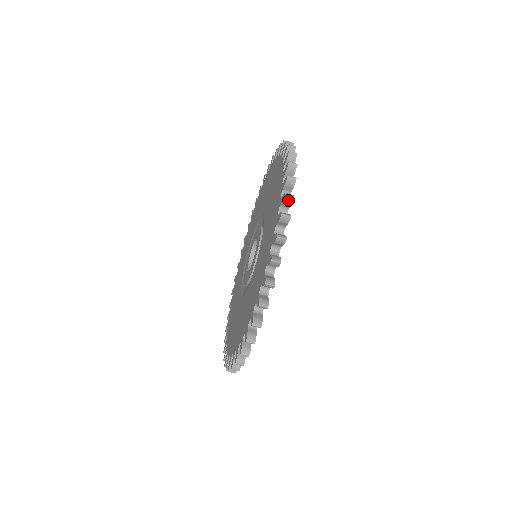
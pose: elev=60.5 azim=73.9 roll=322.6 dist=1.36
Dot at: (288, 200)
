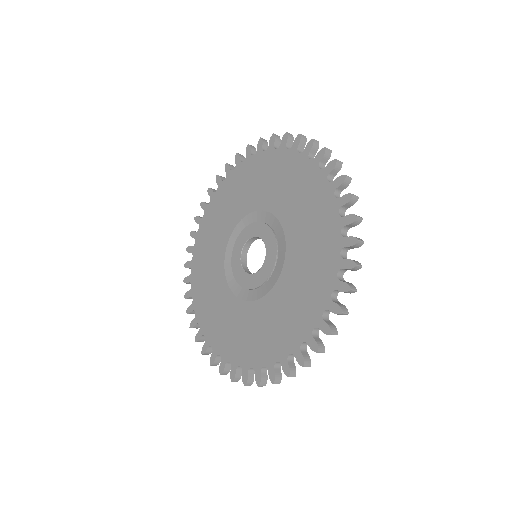
Dot at: (259, 382)
